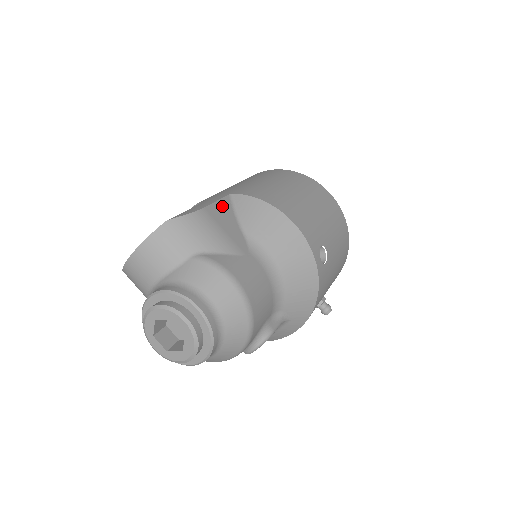
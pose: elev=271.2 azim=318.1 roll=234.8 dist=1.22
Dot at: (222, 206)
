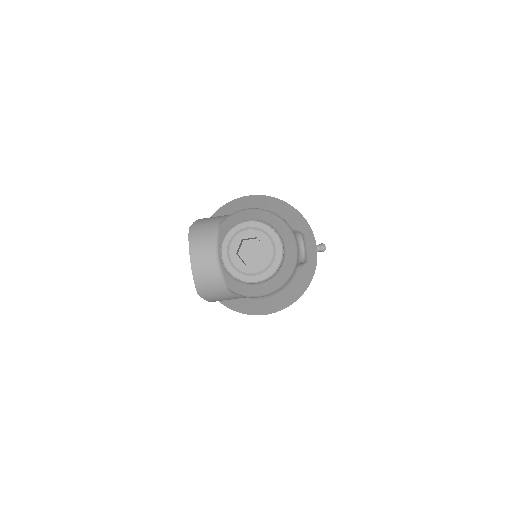
Dot at: occluded
